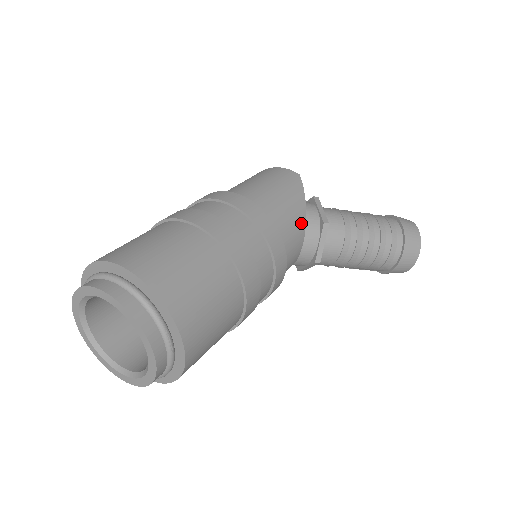
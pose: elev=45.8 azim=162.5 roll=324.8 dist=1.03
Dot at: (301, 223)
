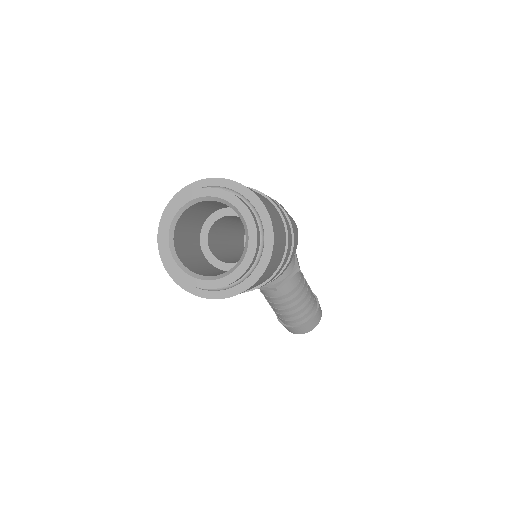
Dot at: occluded
